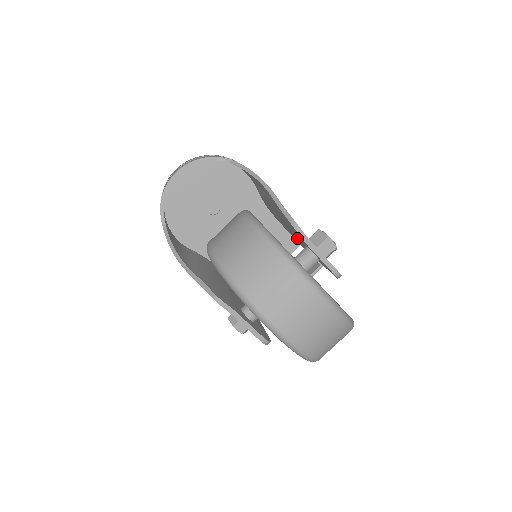
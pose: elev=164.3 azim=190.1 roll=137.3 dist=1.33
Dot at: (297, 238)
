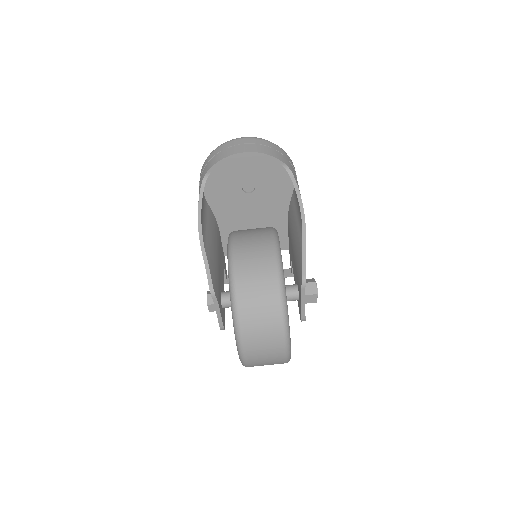
Dot at: (294, 265)
